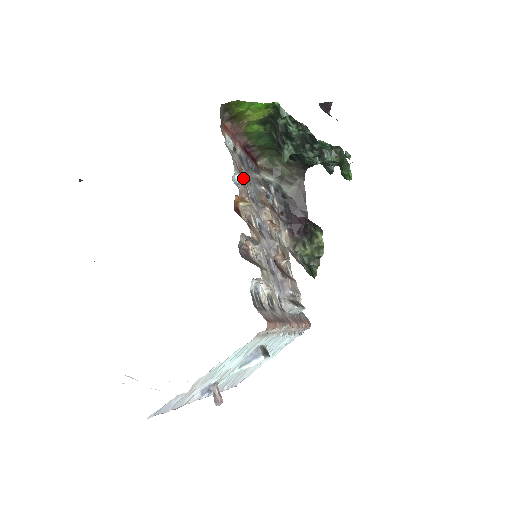
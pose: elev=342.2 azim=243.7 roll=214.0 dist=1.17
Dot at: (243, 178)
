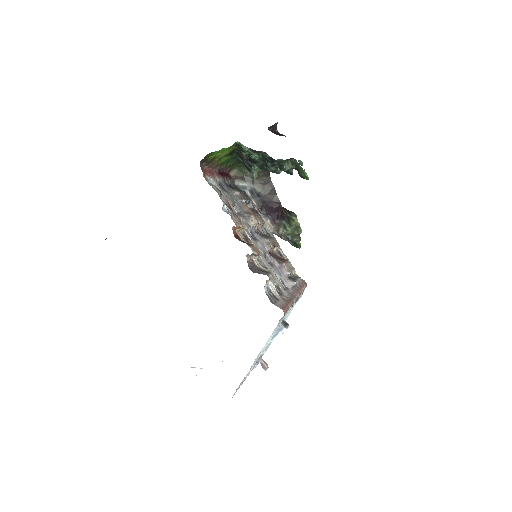
Dot at: occluded
